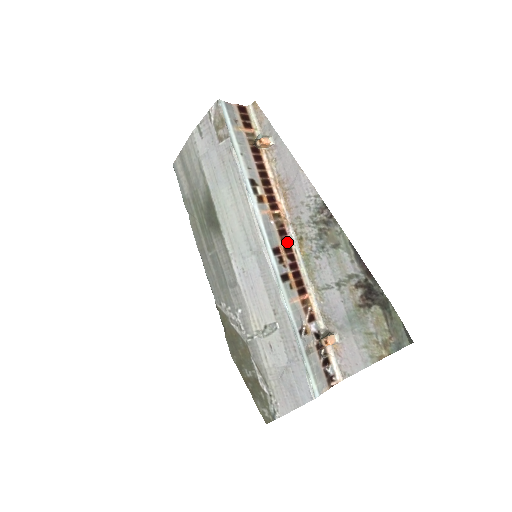
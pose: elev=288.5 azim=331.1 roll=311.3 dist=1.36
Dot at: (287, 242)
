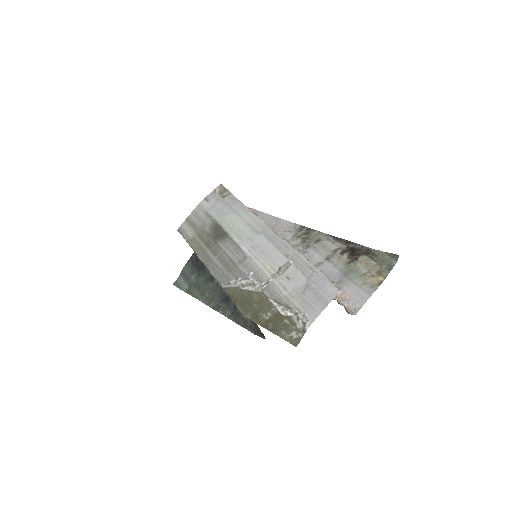
Dot at: occluded
